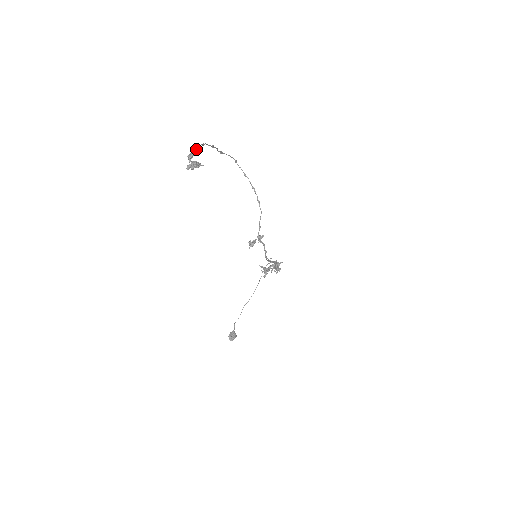
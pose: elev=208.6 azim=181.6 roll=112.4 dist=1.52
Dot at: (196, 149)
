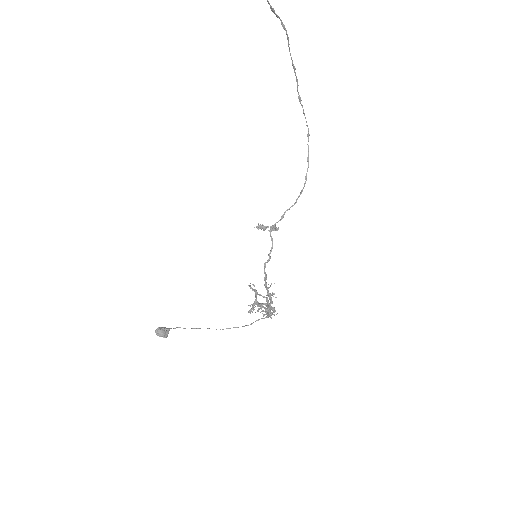
Dot at: occluded
